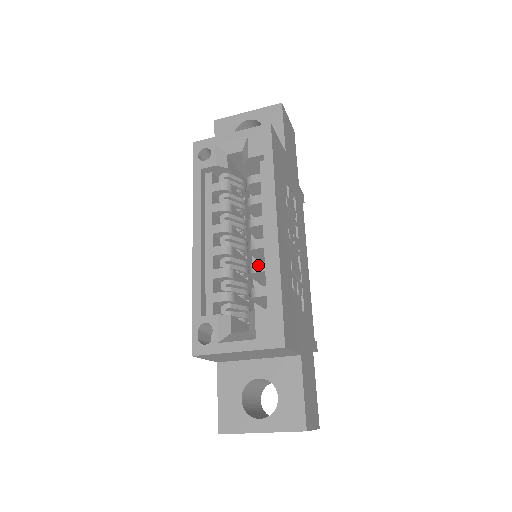
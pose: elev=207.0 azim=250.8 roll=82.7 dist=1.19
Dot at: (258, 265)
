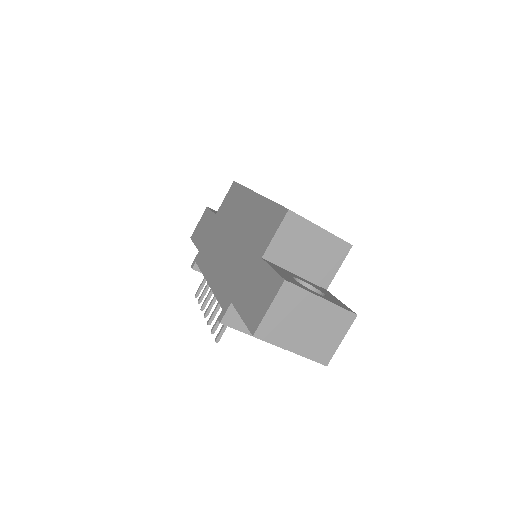
Dot at: occluded
